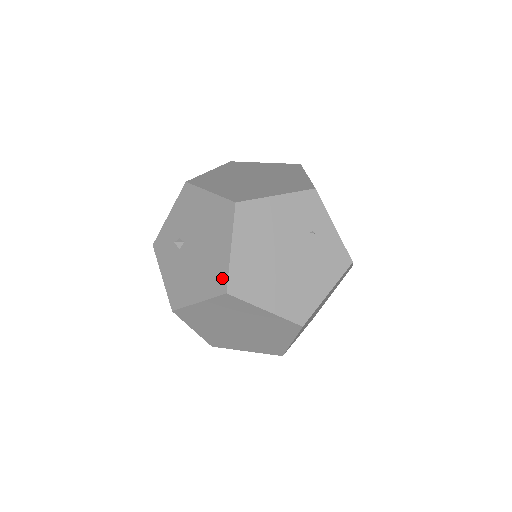
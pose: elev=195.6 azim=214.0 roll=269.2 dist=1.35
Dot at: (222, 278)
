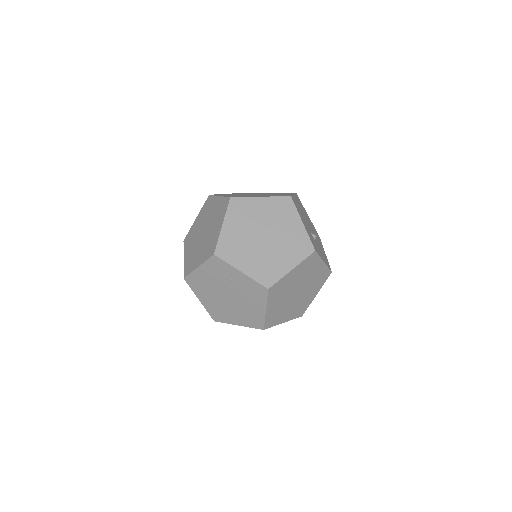
Dot at: occluded
